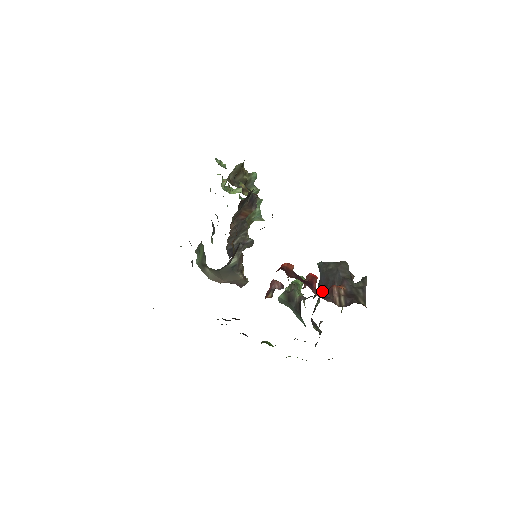
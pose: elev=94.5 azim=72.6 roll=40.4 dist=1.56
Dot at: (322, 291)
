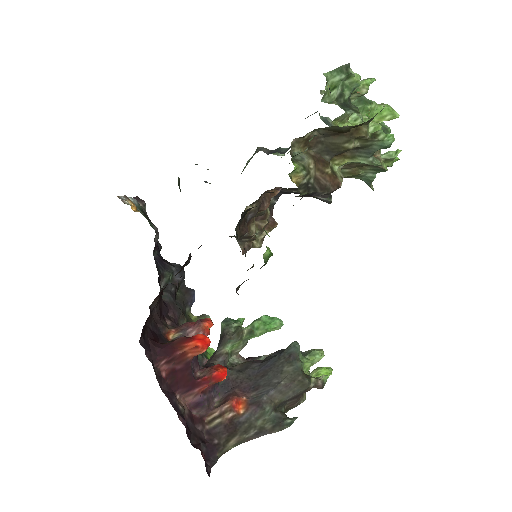
Dot at: (242, 377)
